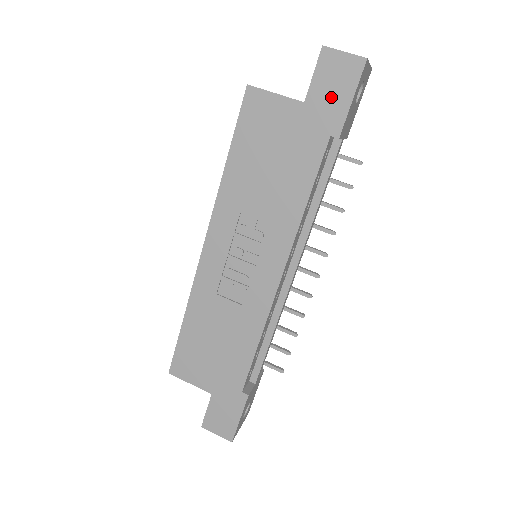
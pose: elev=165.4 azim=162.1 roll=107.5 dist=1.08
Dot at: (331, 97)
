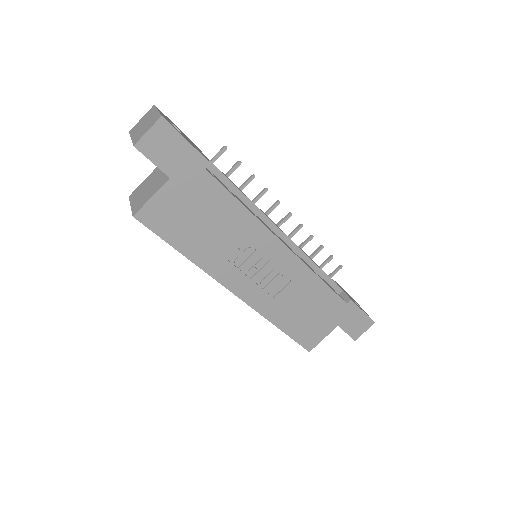
Dot at: (177, 156)
